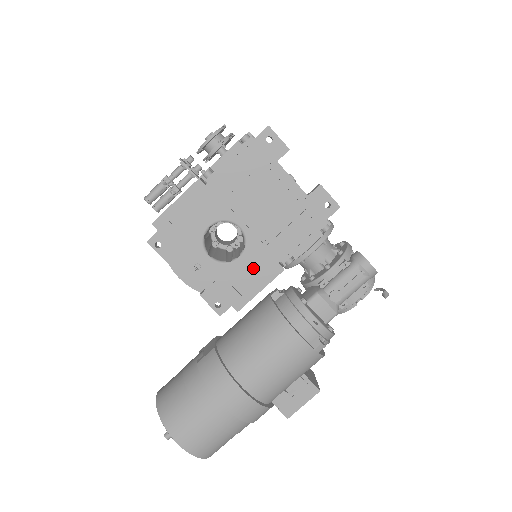
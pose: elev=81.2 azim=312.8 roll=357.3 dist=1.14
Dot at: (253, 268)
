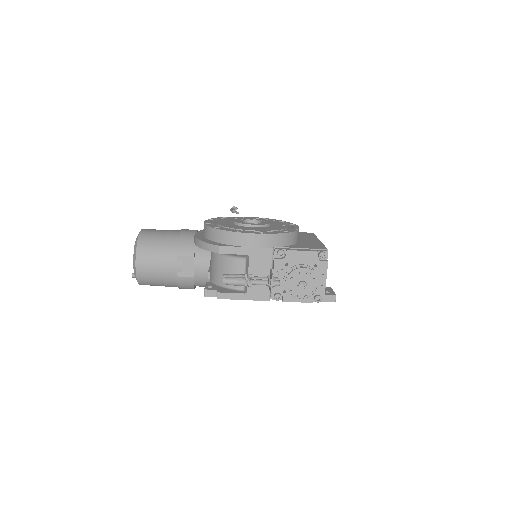
Dot at: occluded
